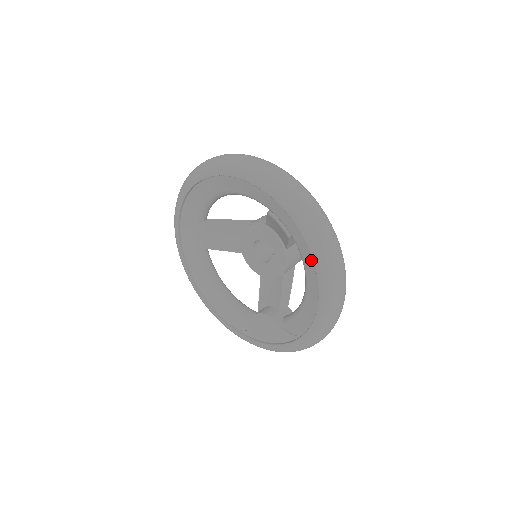
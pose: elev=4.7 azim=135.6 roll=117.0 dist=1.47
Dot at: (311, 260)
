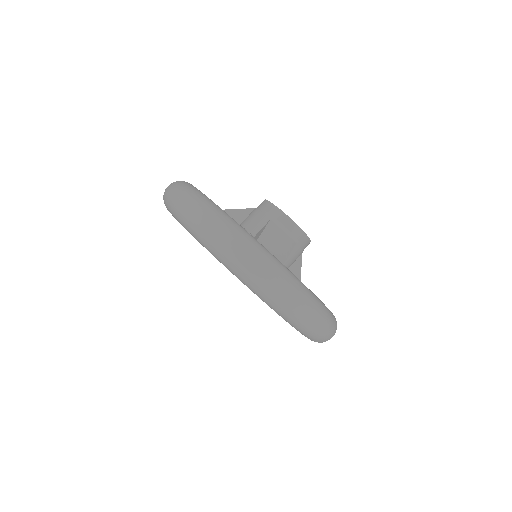
Dot at: occluded
